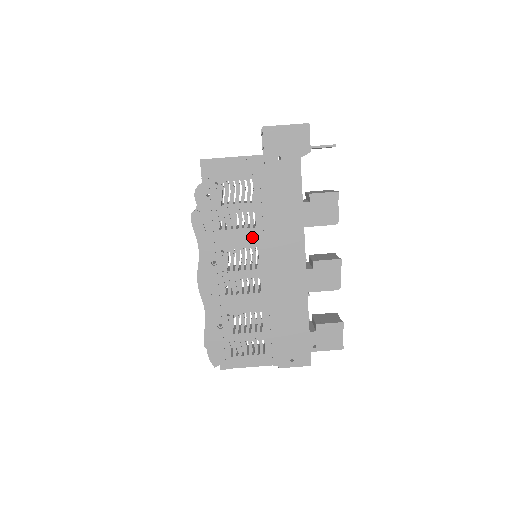
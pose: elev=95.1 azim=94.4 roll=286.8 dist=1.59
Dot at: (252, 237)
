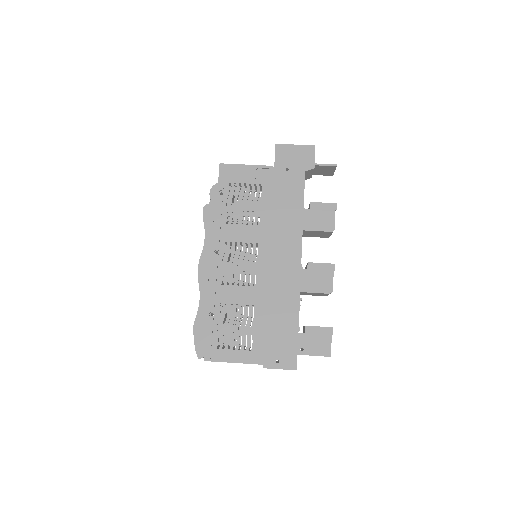
Dot at: (254, 233)
